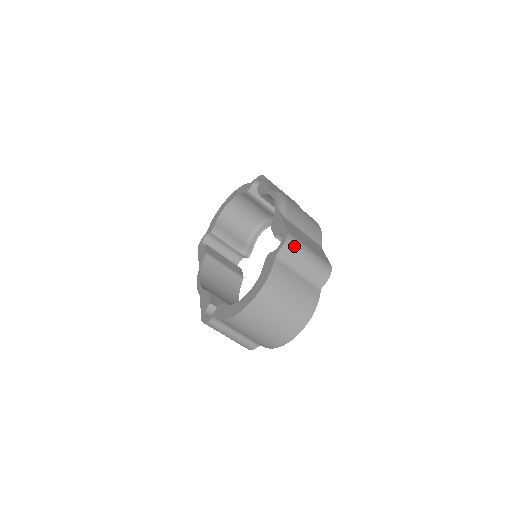
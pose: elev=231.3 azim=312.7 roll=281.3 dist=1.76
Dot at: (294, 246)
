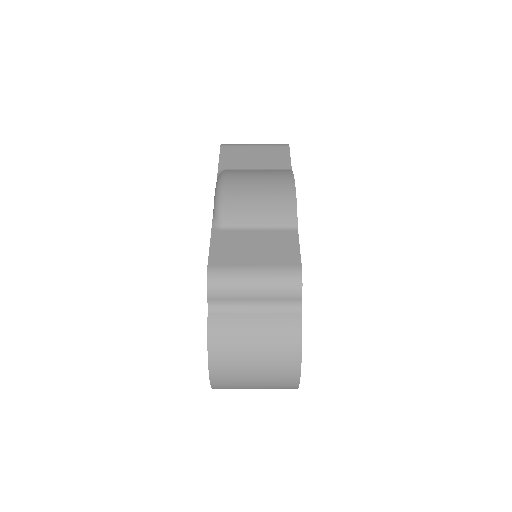
Dot at: (223, 283)
